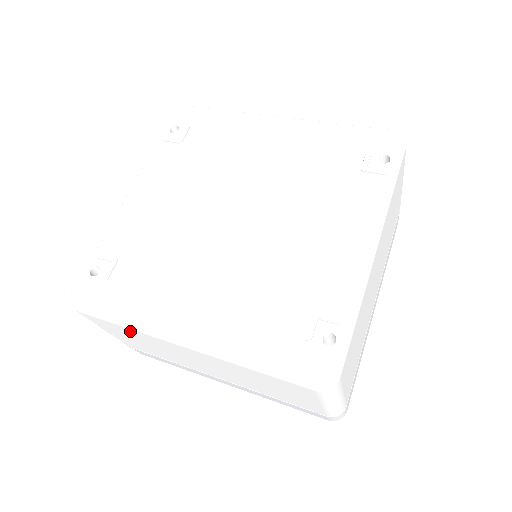
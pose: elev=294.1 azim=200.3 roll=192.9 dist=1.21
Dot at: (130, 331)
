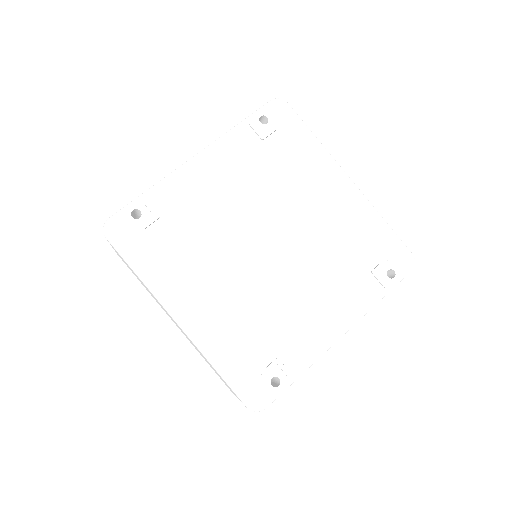
Dot at: occluded
